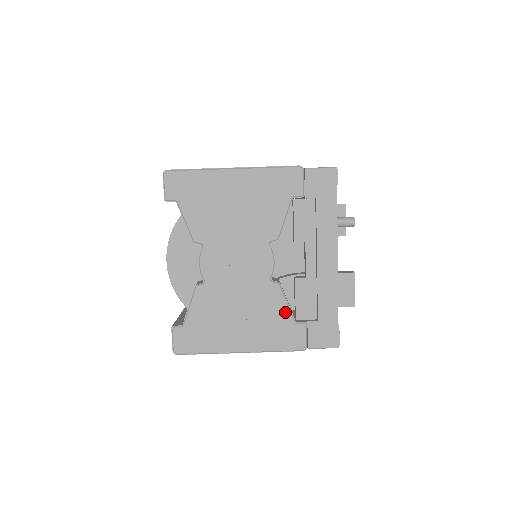
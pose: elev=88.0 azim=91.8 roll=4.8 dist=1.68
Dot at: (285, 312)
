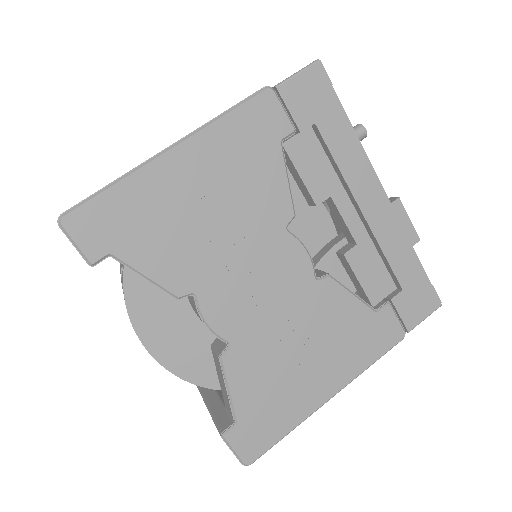
Dot at: (357, 307)
